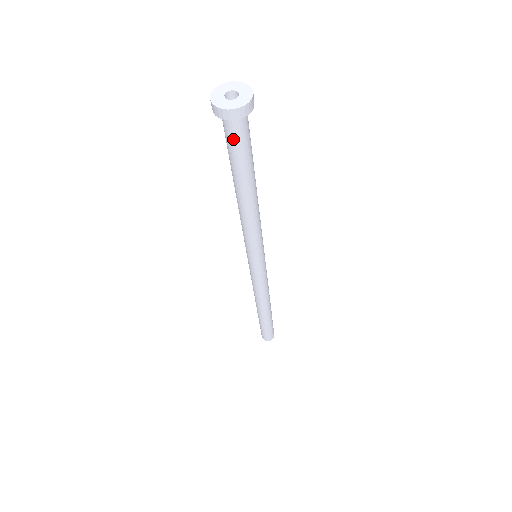
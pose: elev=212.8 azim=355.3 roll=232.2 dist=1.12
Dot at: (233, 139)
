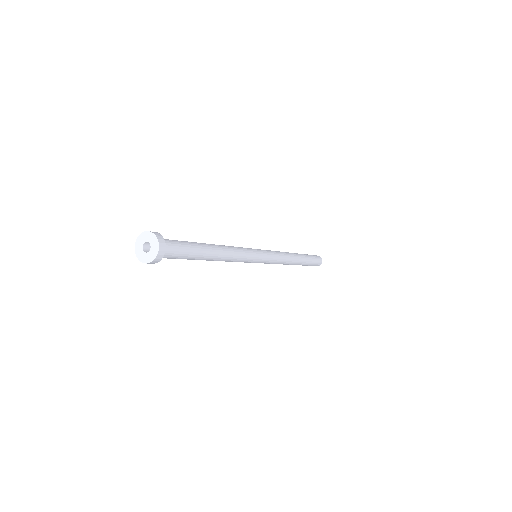
Dot at: occluded
